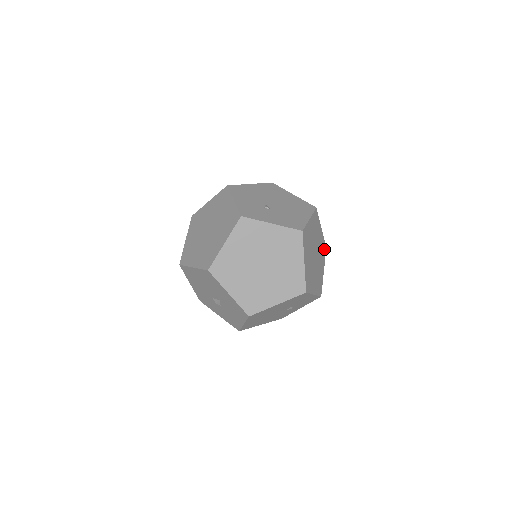
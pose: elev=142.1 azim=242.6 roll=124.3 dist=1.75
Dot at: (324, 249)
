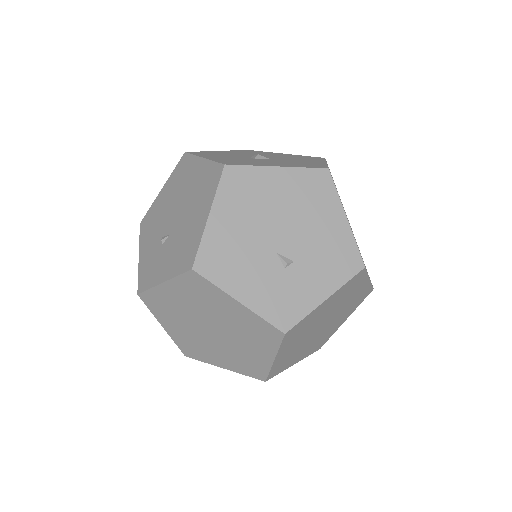
Dot at: (329, 169)
